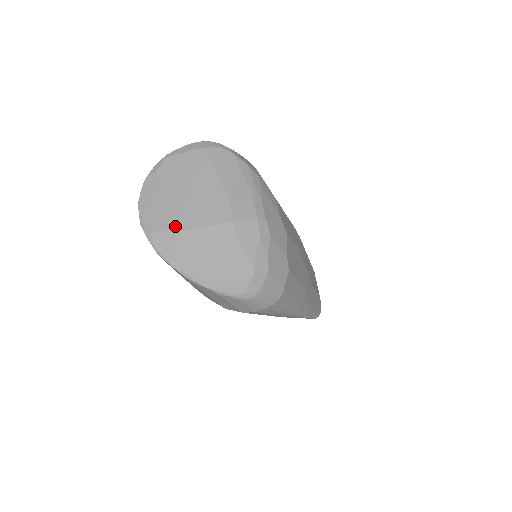
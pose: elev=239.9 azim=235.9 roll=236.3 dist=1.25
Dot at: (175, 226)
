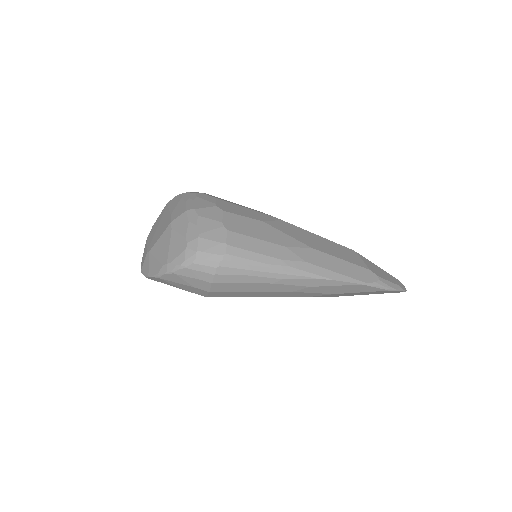
Dot at: (147, 252)
